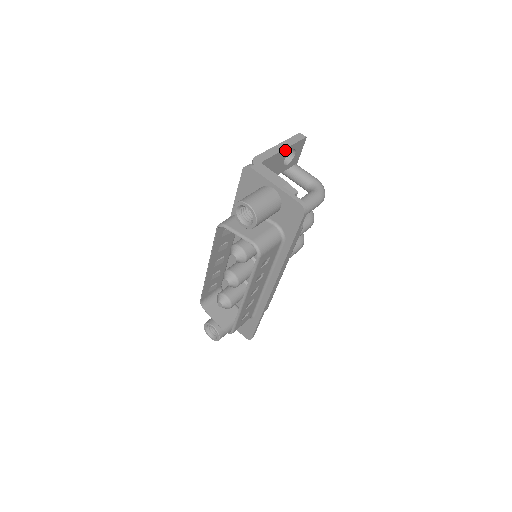
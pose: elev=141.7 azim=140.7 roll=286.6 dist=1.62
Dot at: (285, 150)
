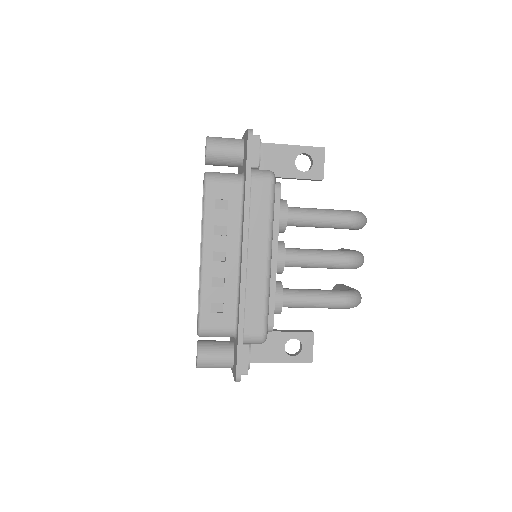
Dot at: (291, 147)
